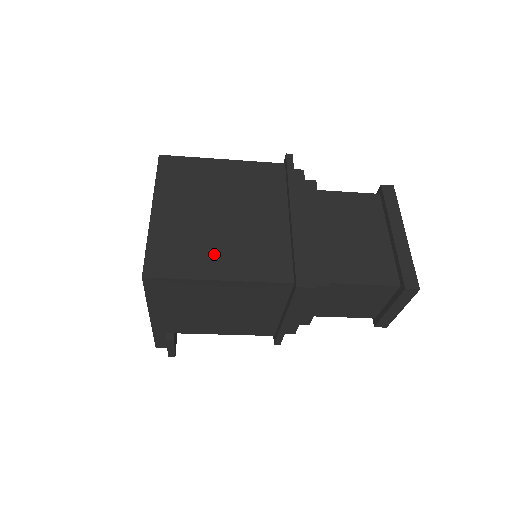
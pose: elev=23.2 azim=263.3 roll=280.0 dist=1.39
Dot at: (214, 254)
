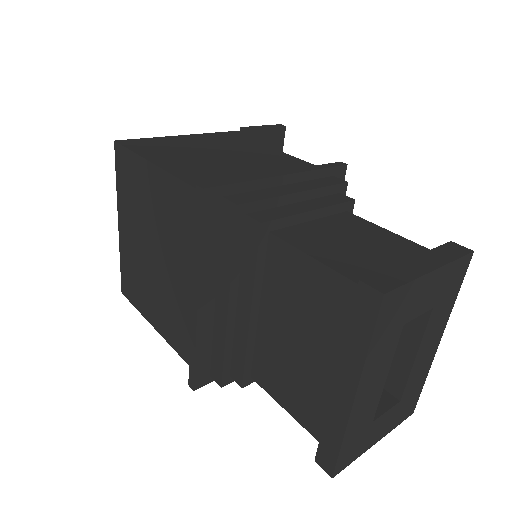
Dot at: (151, 300)
